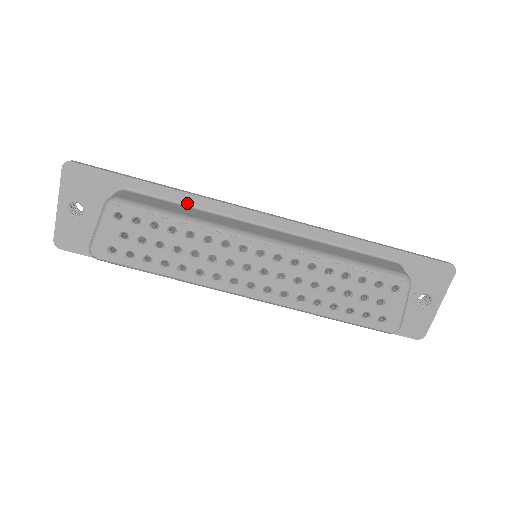
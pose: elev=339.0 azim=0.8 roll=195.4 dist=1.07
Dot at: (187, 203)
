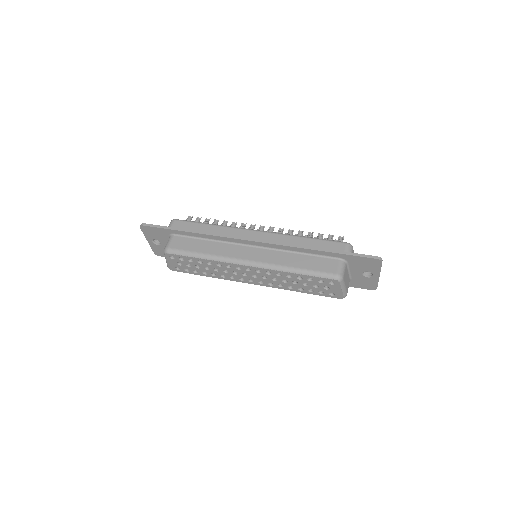
Dot at: (207, 238)
